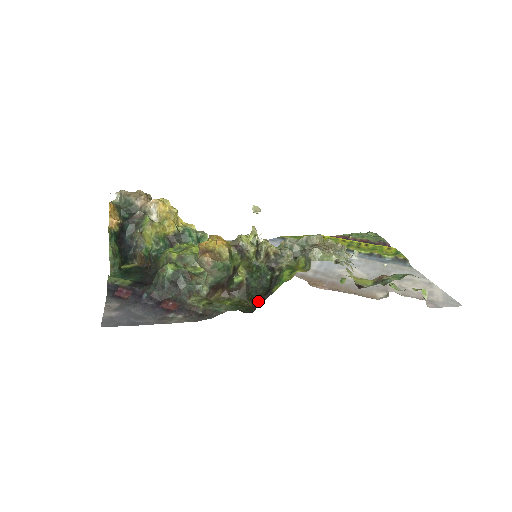
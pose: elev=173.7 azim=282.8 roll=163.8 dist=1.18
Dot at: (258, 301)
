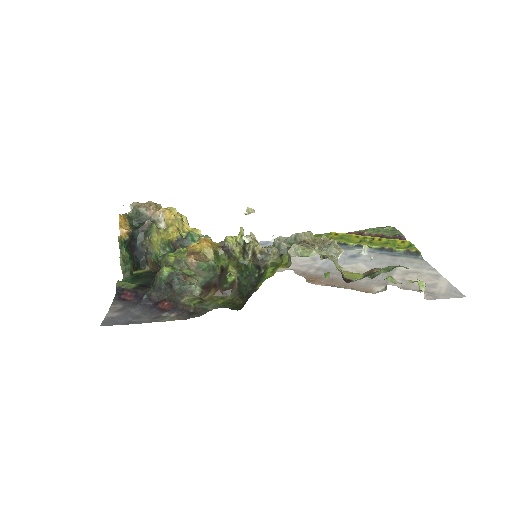
Dot at: occluded
